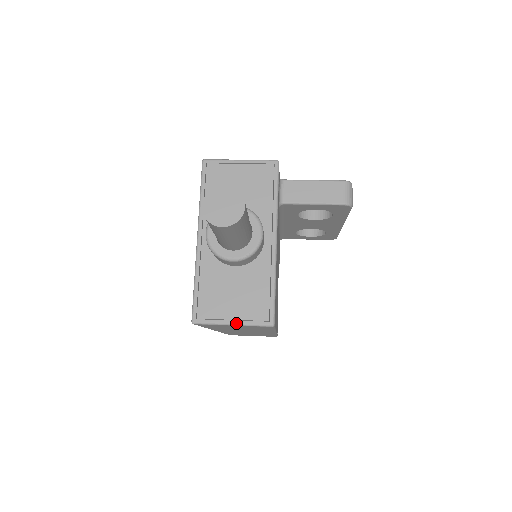
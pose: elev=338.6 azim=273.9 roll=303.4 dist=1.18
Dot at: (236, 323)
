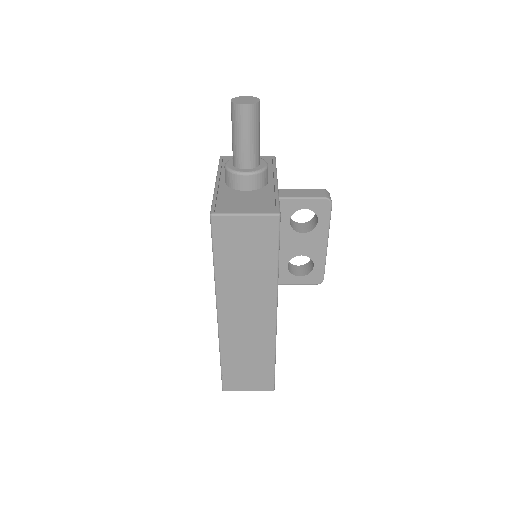
Dot at: (248, 213)
